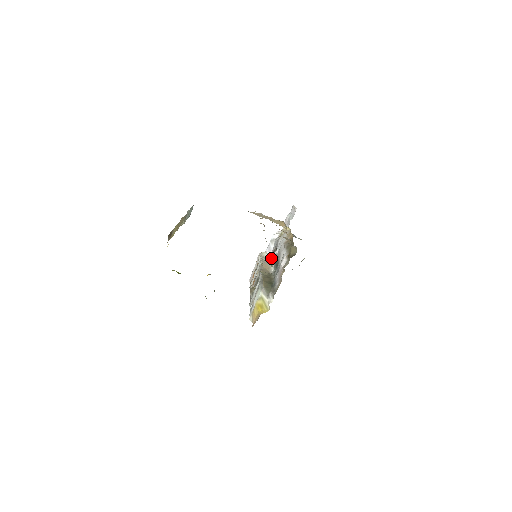
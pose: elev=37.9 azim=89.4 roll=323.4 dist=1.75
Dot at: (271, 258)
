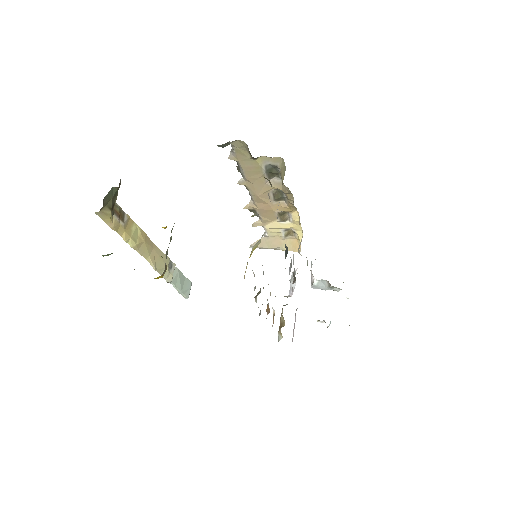
Dot at: occluded
